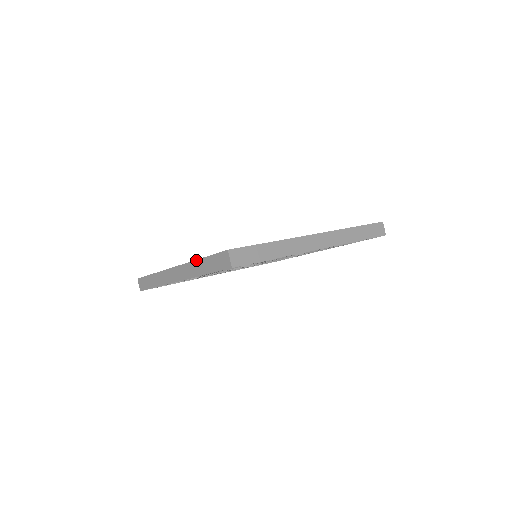
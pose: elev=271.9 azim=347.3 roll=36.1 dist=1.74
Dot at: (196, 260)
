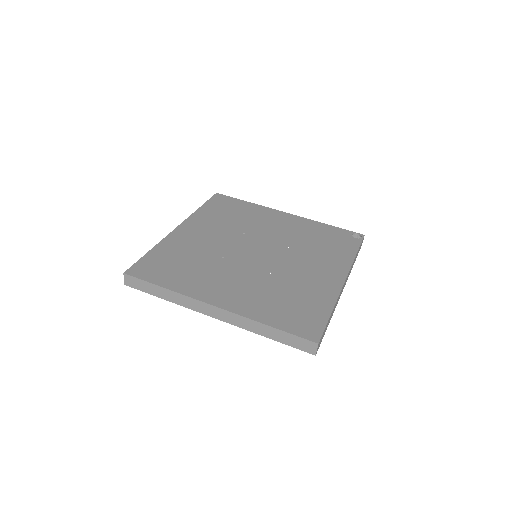
Dot at: (154, 246)
